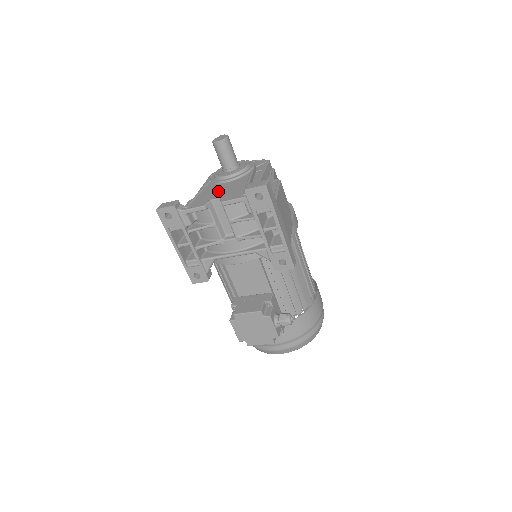
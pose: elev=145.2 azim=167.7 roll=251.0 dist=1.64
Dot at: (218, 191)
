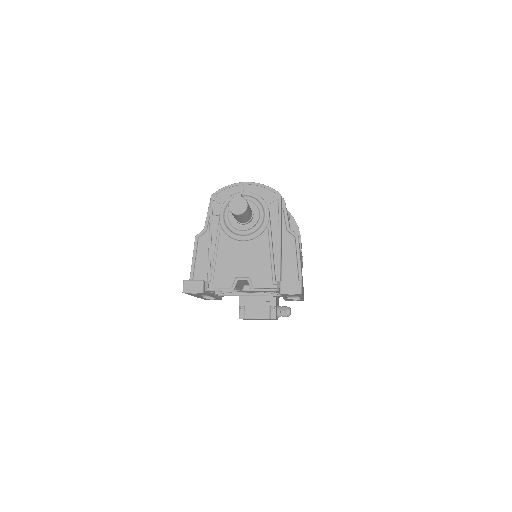
Dot at: (240, 261)
